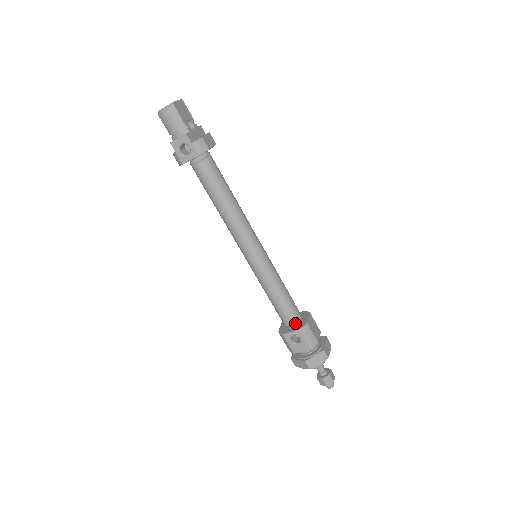
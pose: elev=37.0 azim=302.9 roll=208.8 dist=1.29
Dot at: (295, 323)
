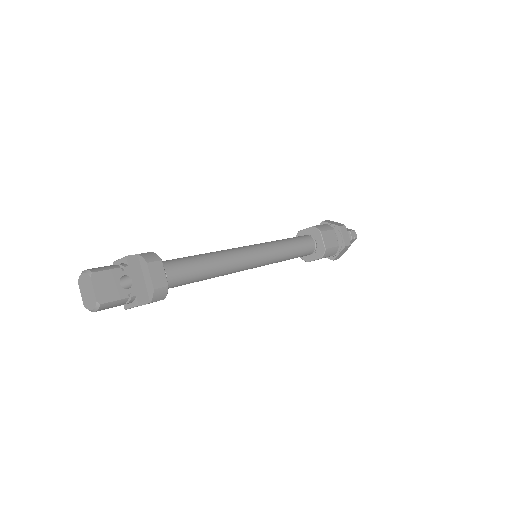
Dot at: (314, 252)
